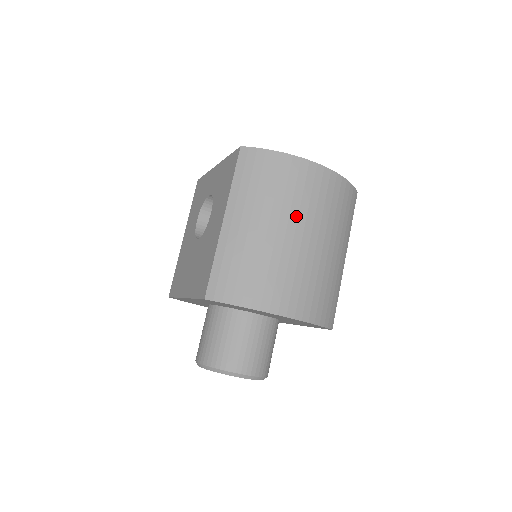
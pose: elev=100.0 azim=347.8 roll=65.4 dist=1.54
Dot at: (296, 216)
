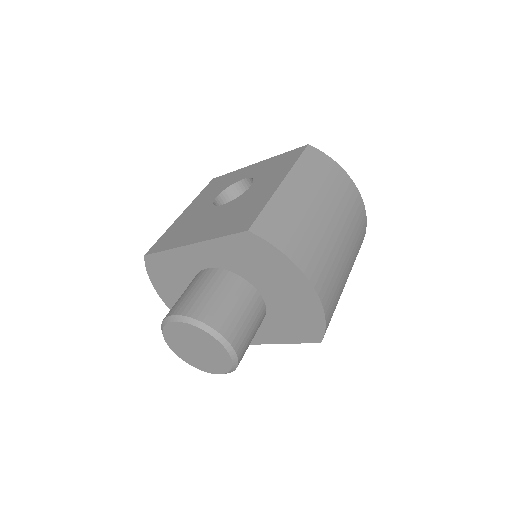
Dot at: (340, 215)
